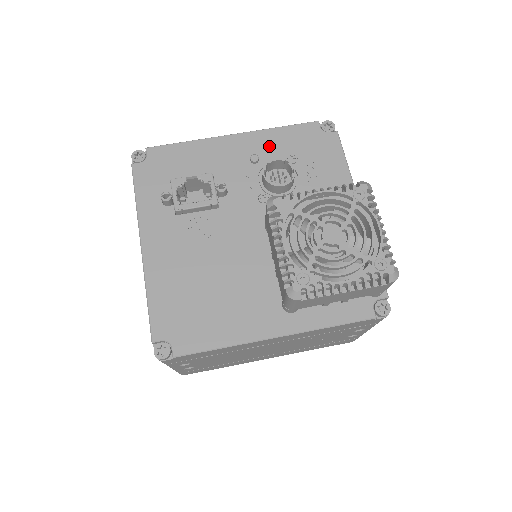
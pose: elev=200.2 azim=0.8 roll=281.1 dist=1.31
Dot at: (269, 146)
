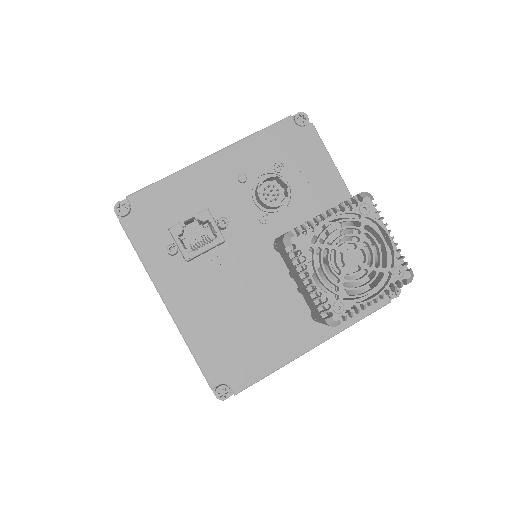
Dot at: (251, 159)
